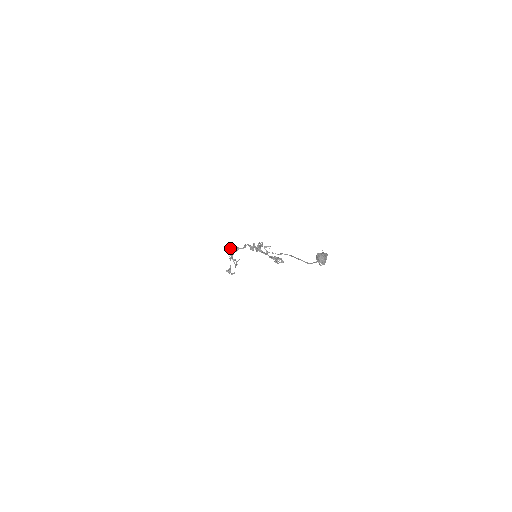
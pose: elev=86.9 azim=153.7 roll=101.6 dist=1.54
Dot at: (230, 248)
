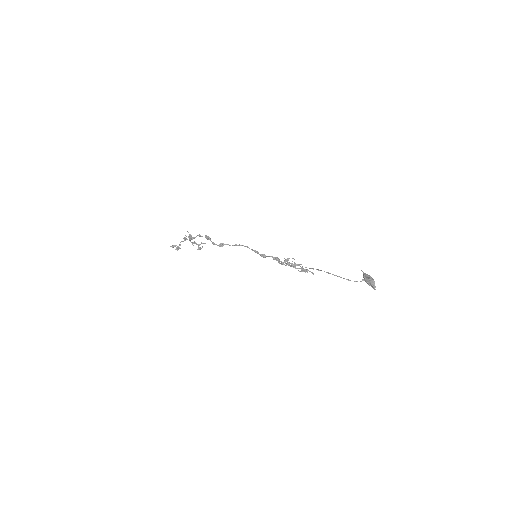
Dot at: (188, 232)
